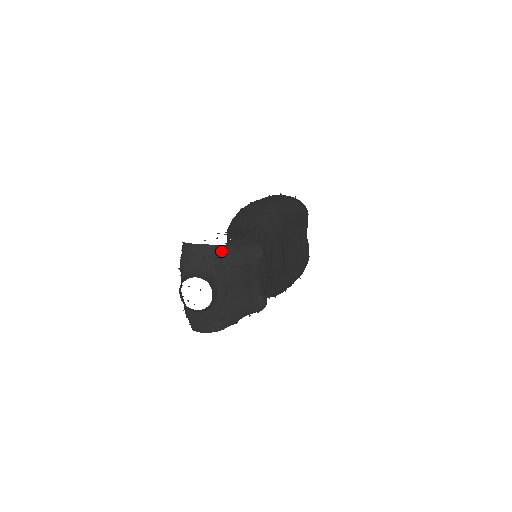
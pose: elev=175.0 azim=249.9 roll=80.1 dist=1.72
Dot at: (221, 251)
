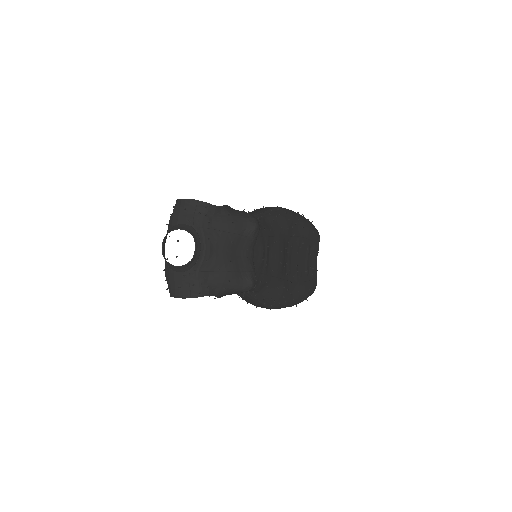
Dot at: (213, 211)
